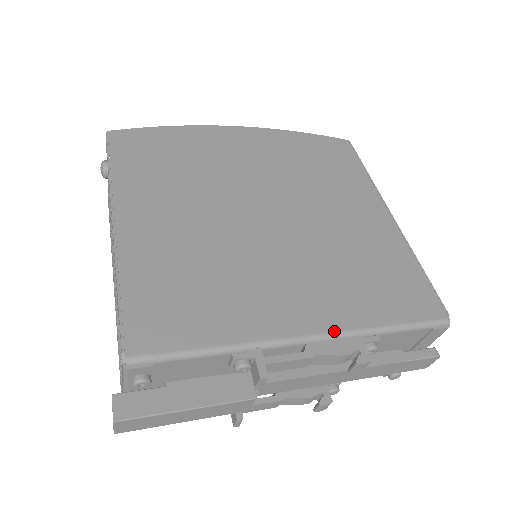
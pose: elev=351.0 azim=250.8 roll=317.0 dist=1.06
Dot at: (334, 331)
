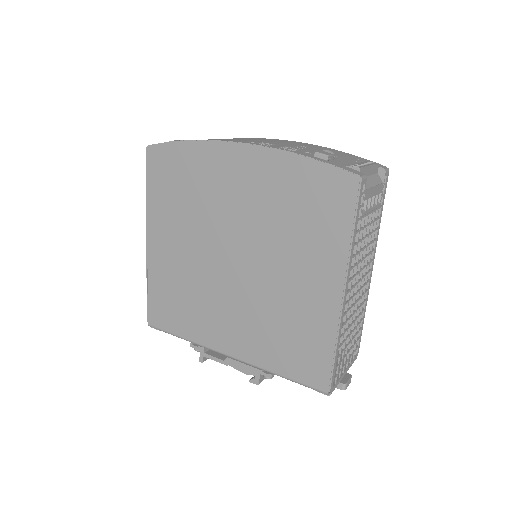
Dot at: (243, 360)
